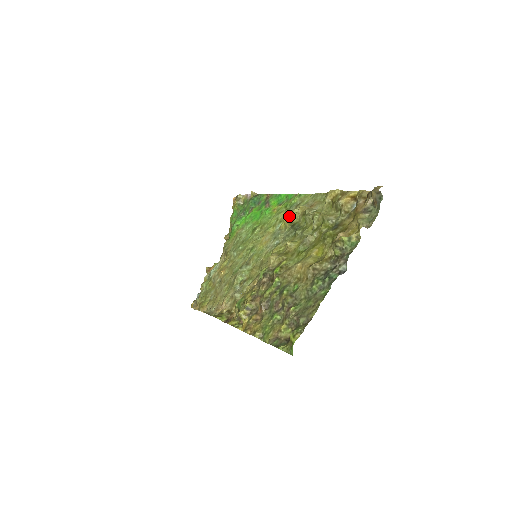
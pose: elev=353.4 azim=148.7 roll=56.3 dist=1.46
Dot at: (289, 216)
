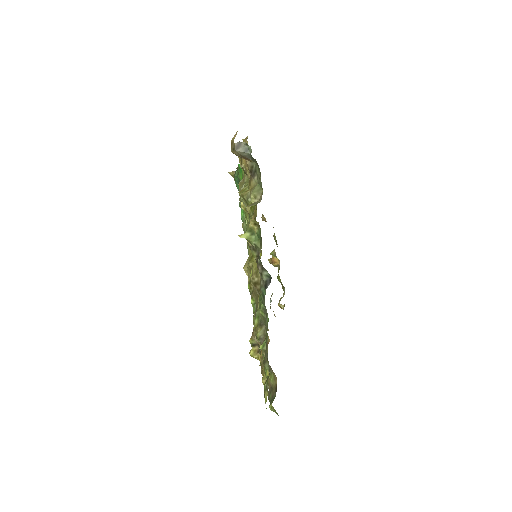
Dot at: occluded
